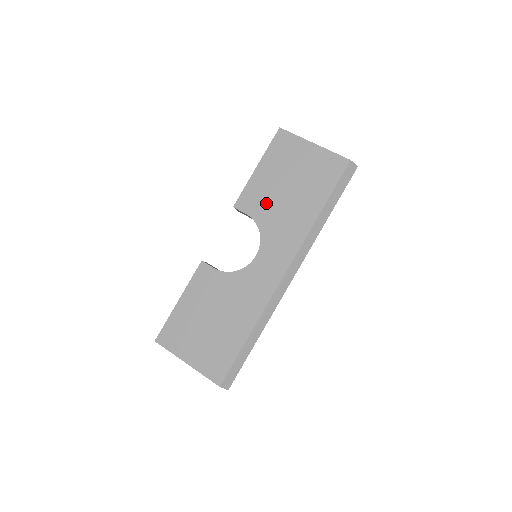
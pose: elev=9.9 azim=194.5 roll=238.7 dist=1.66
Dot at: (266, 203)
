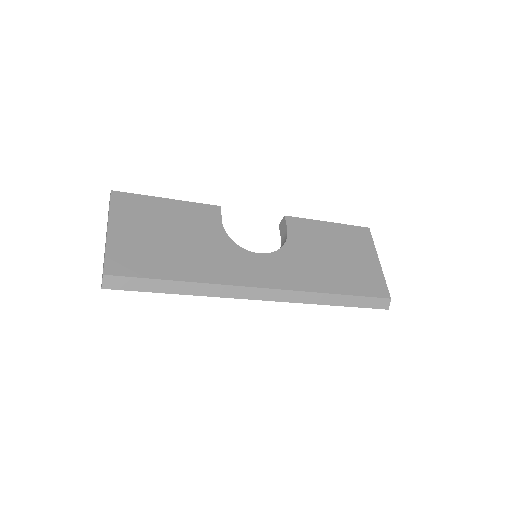
Dot at: (308, 242)
